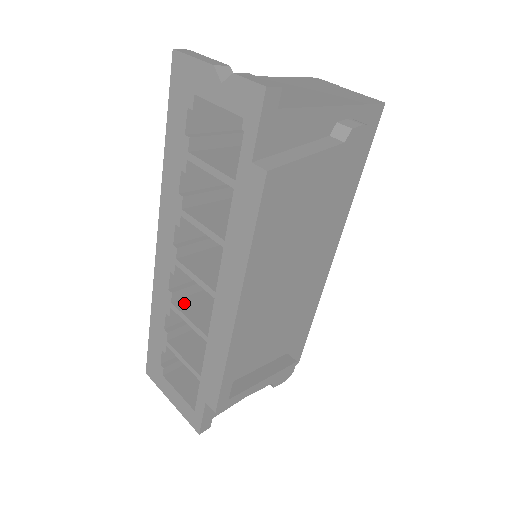
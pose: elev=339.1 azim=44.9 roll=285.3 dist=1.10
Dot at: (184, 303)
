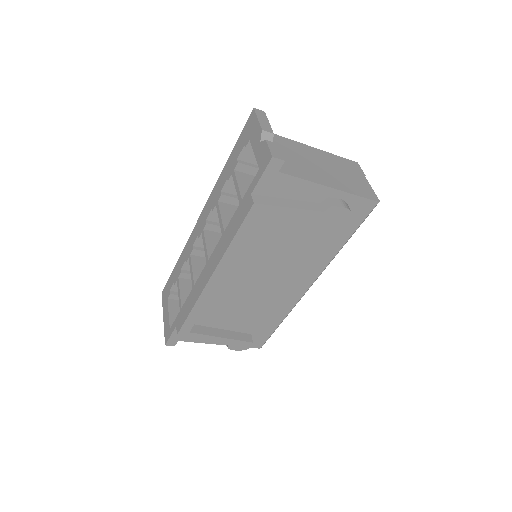
Dot at: (197, 259)
